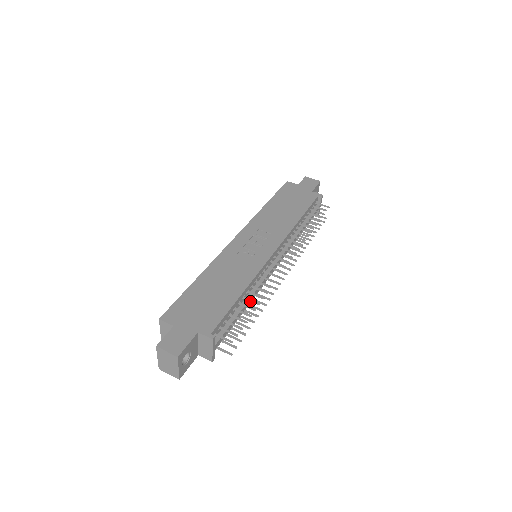
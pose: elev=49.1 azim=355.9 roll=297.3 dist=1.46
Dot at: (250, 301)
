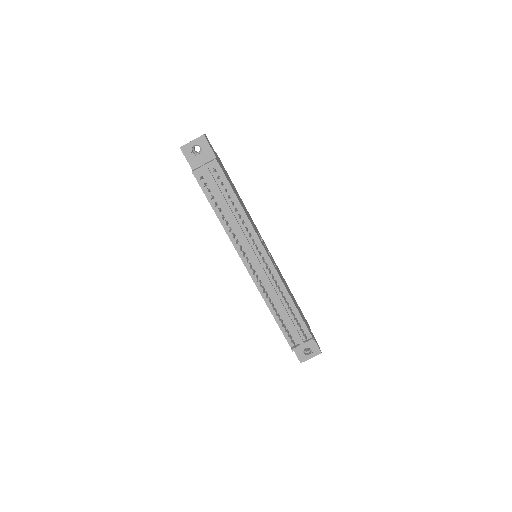
Dot at: (236, 210)
